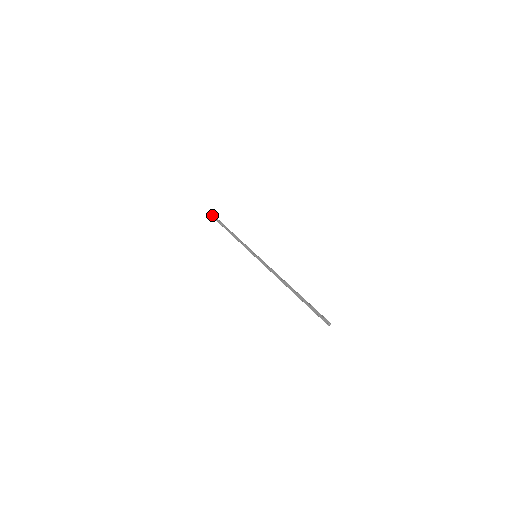
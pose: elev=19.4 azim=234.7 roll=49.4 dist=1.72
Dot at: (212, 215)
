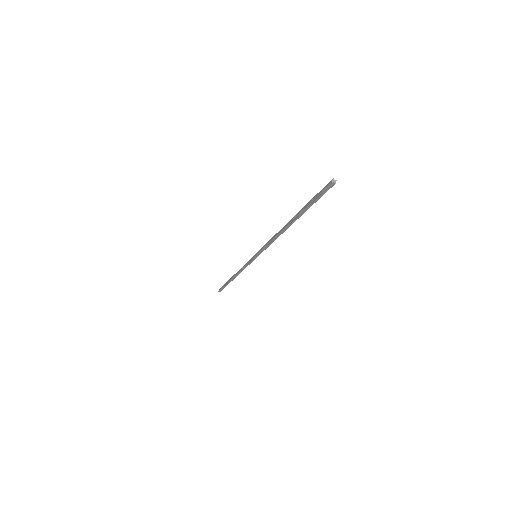
Dot at: (220, 288)
